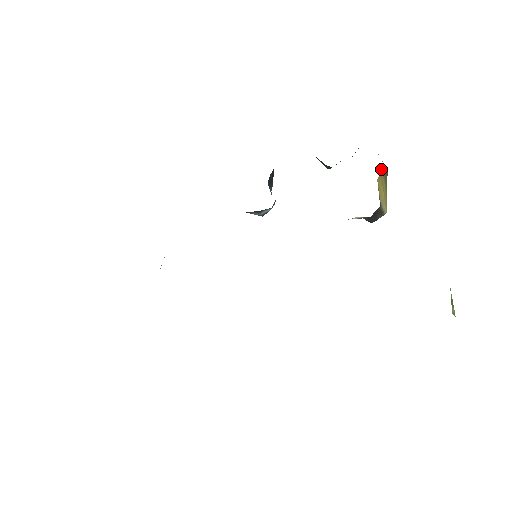
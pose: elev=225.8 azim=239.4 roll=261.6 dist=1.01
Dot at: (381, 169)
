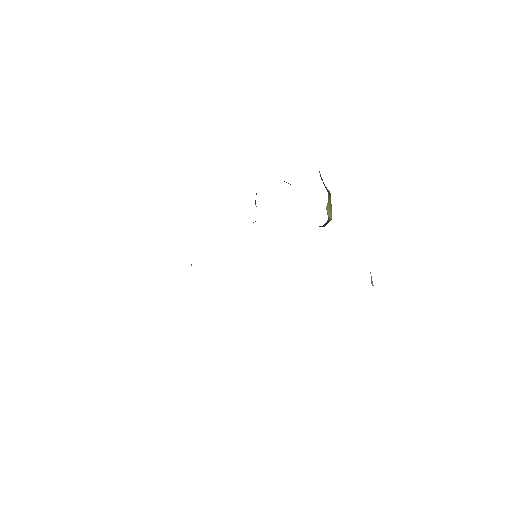
Dot at: (328, 199)
